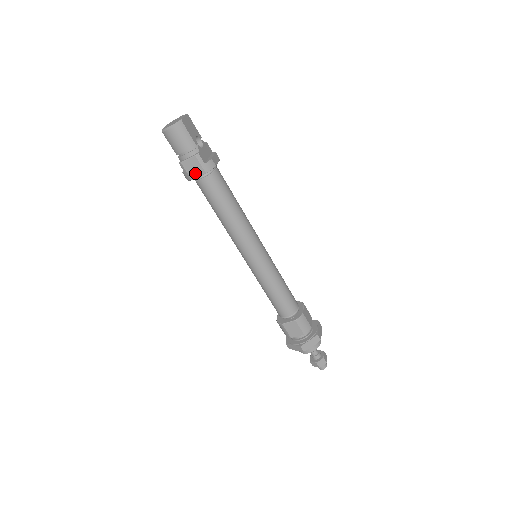
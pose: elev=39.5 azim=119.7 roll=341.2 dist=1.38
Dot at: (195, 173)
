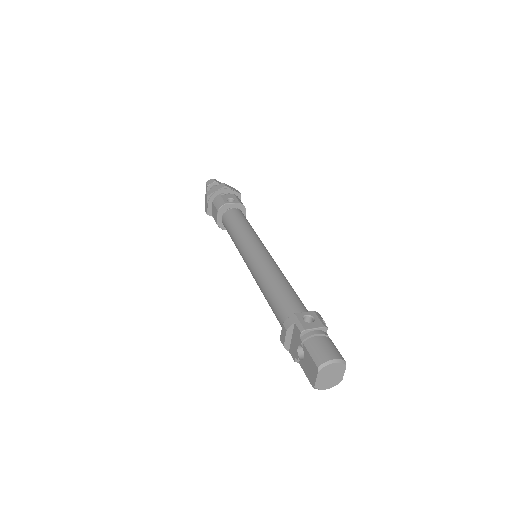
Dot at: occluded
